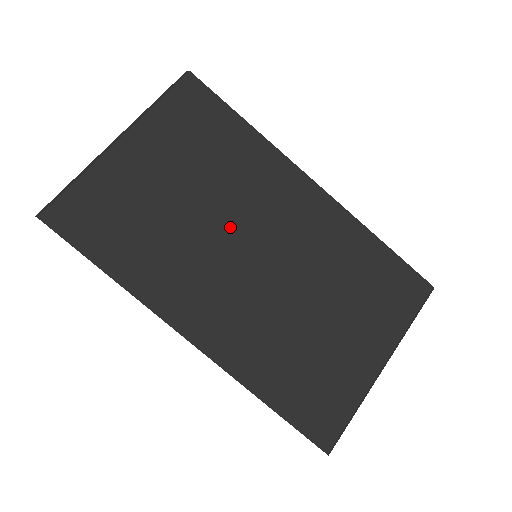
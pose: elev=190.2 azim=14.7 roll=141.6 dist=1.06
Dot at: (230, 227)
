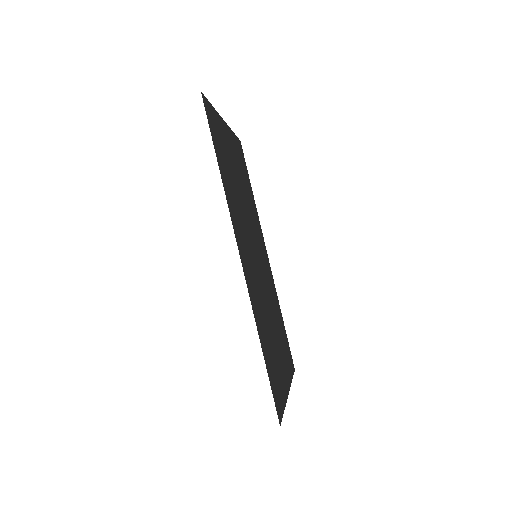
Dot at: (250, 226)
